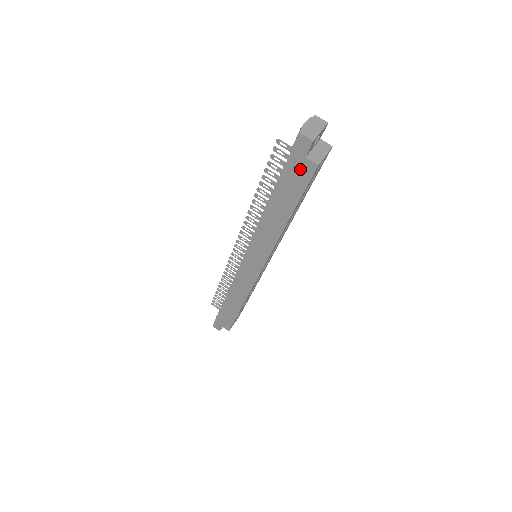
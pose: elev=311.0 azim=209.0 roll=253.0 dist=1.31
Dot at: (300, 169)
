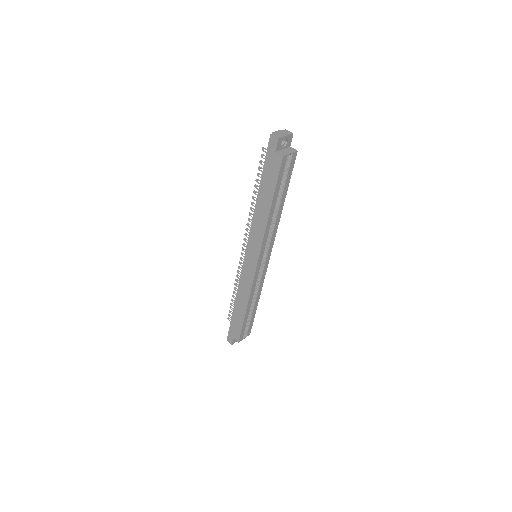
Dot at: (273, 162)
